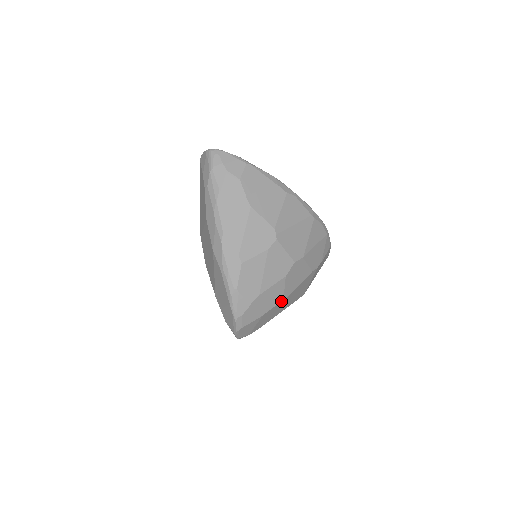
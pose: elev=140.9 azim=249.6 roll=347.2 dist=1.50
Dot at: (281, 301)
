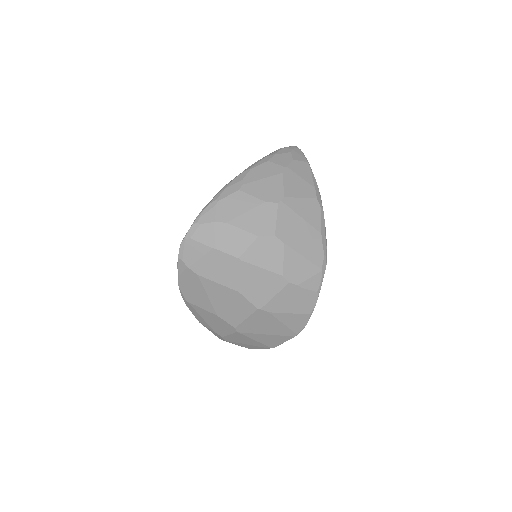
Dot at: (236, 257)
